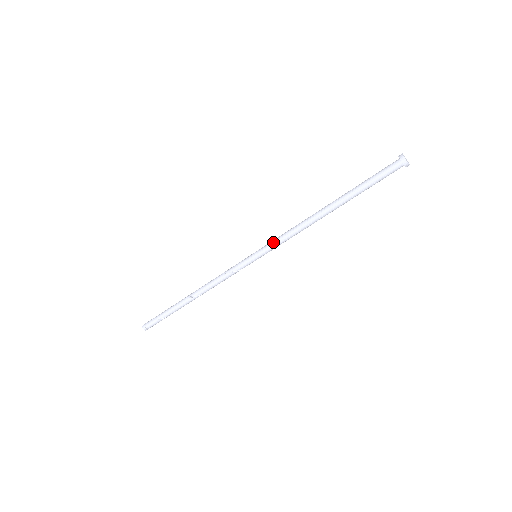
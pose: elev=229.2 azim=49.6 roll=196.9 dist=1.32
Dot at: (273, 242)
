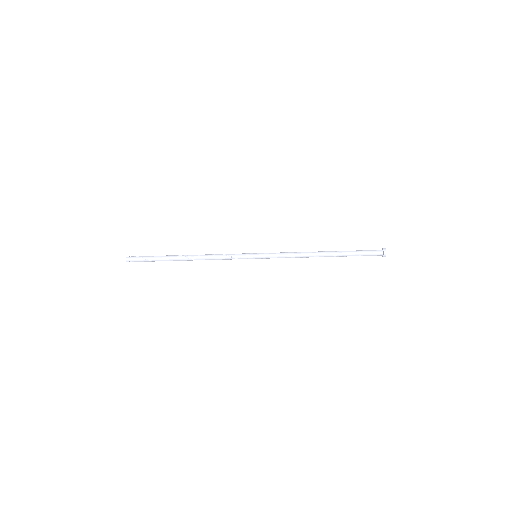
Dot at: (275, 254)
